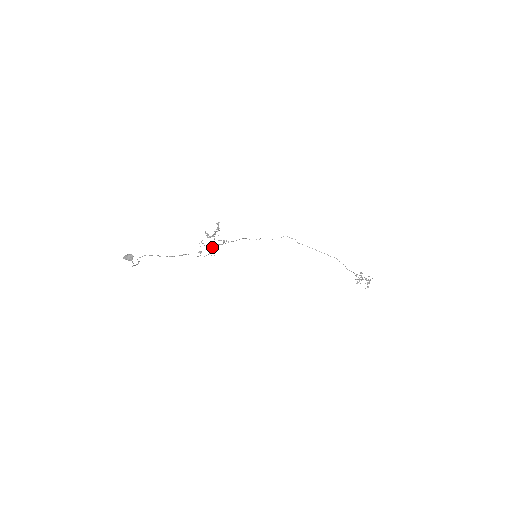
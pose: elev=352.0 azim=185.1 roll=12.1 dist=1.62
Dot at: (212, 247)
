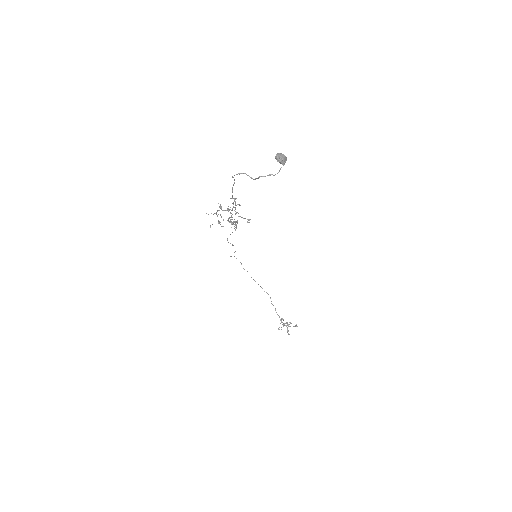
Dot at: (236, 222)
